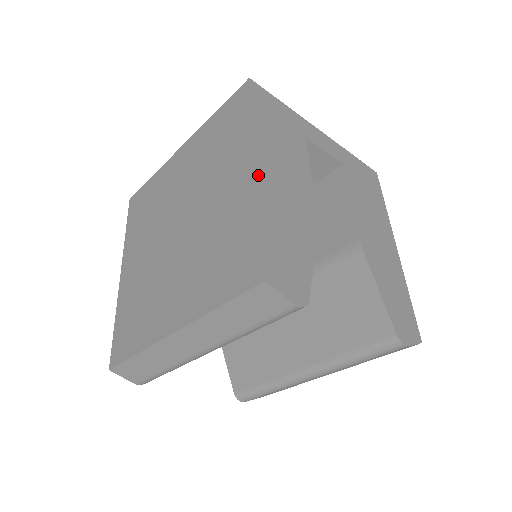
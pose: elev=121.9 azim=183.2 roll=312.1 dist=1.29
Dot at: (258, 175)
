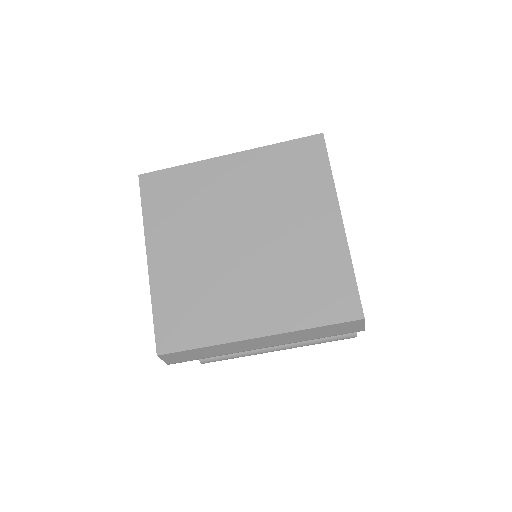
Dot at: occluded
